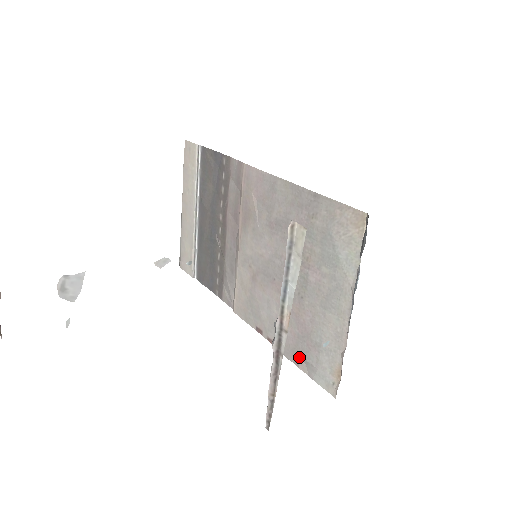
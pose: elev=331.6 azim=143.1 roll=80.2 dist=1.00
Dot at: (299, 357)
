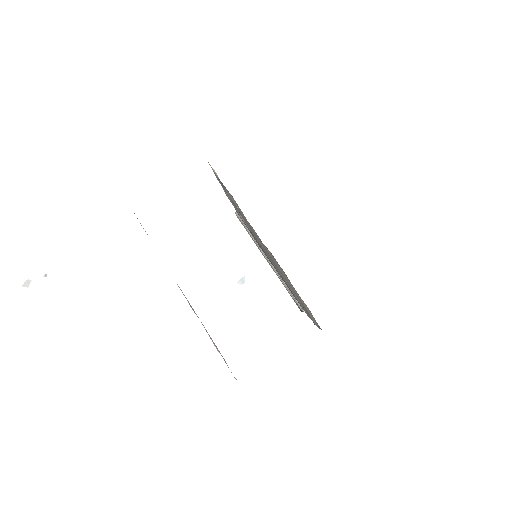
Dot at: (310, 315)
